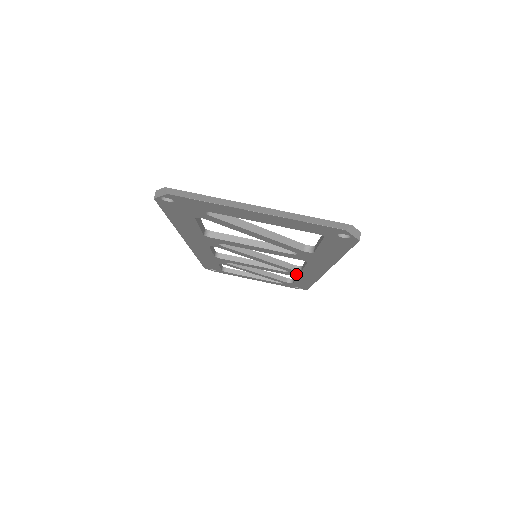
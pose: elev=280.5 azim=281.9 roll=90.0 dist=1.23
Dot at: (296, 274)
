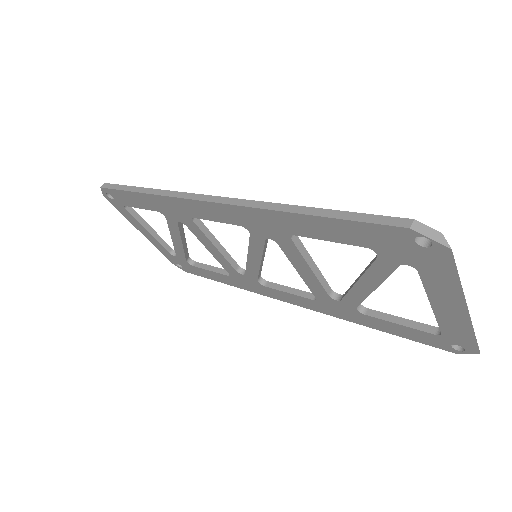
Dot at: (242, 278)
